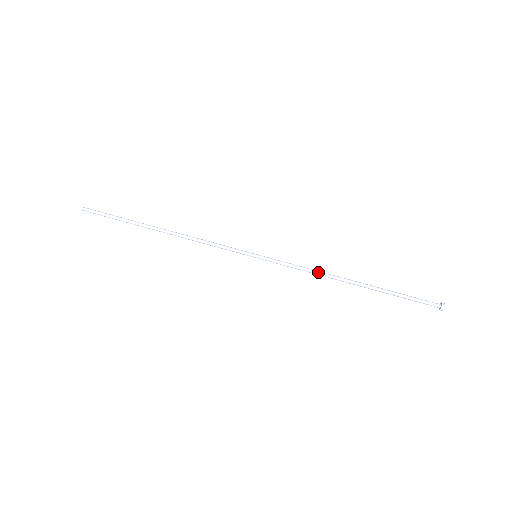
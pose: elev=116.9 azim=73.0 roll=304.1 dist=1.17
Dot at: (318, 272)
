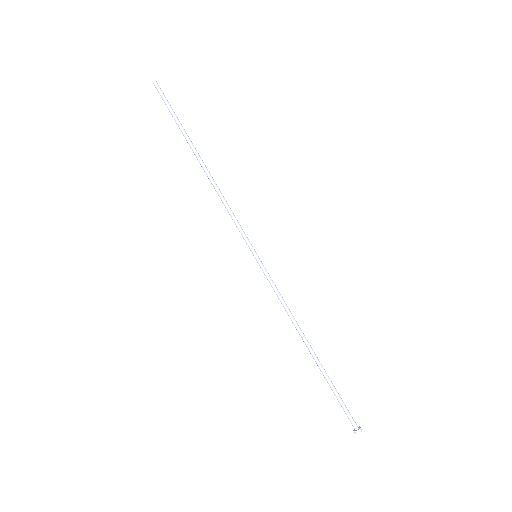
Dot at: (292, 315)
